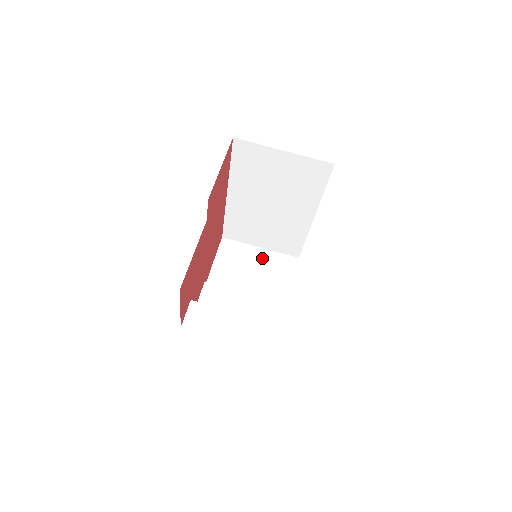
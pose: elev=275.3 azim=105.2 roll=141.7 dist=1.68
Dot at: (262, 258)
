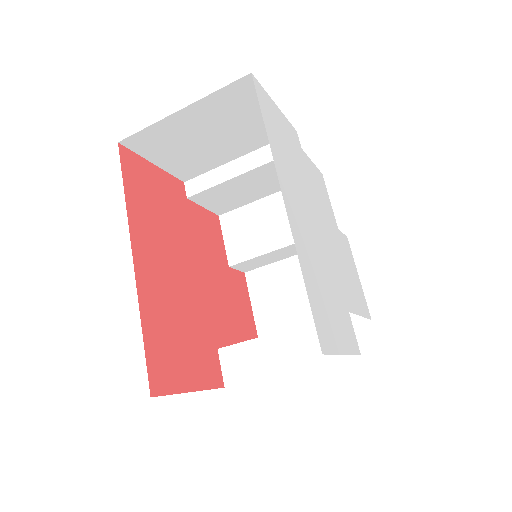
Dot at: (201, 118)
